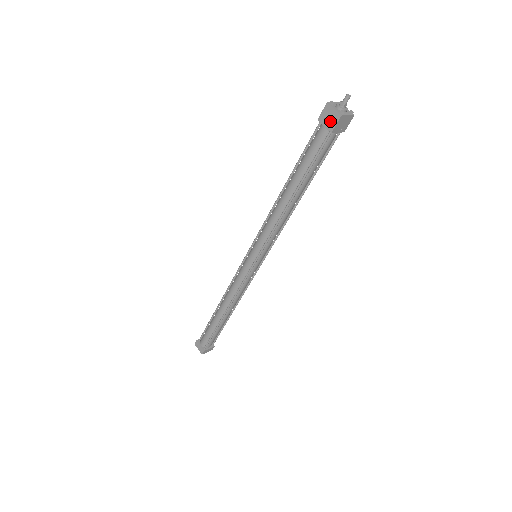
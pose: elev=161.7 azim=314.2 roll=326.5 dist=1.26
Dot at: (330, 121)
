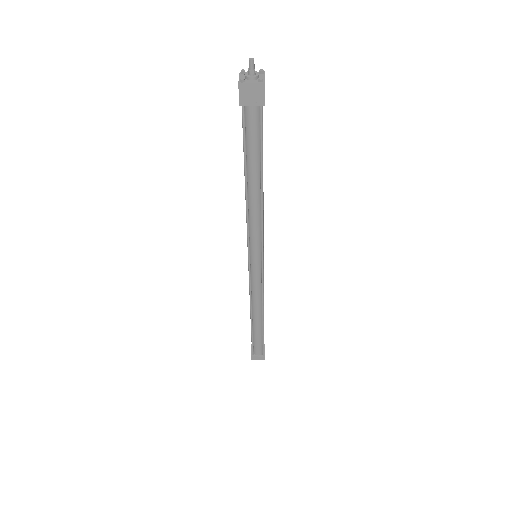
Dot at: (239, 92)
